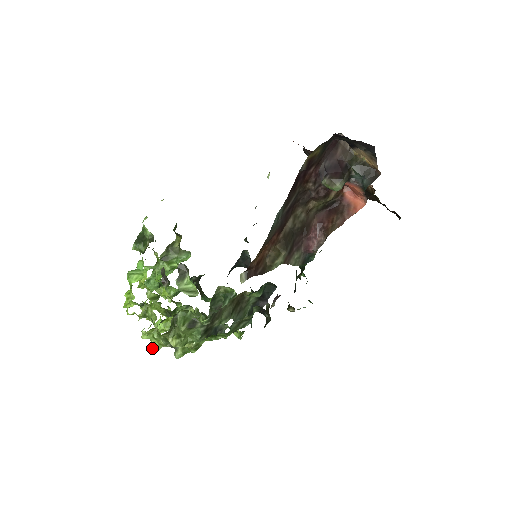
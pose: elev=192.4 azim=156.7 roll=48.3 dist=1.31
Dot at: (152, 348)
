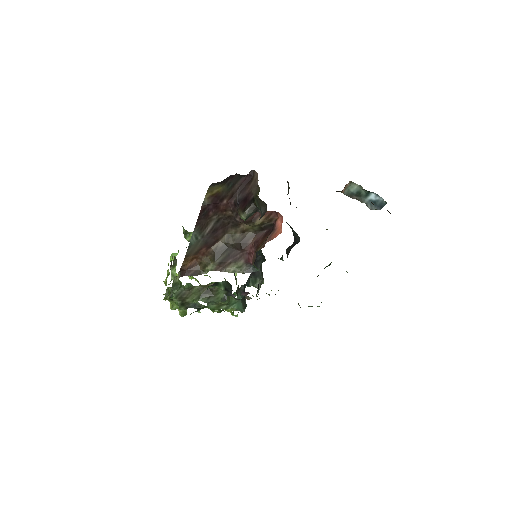
Dot at: occluded
